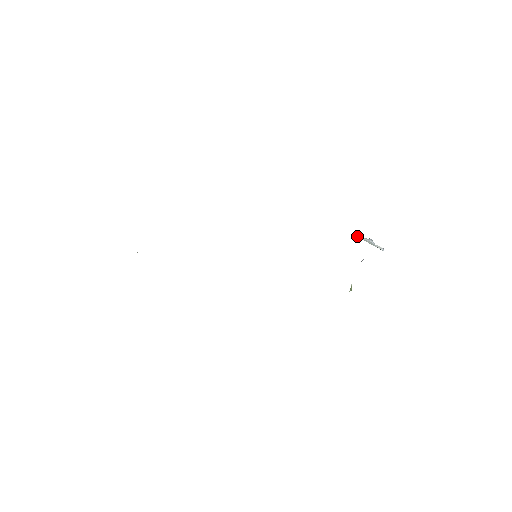
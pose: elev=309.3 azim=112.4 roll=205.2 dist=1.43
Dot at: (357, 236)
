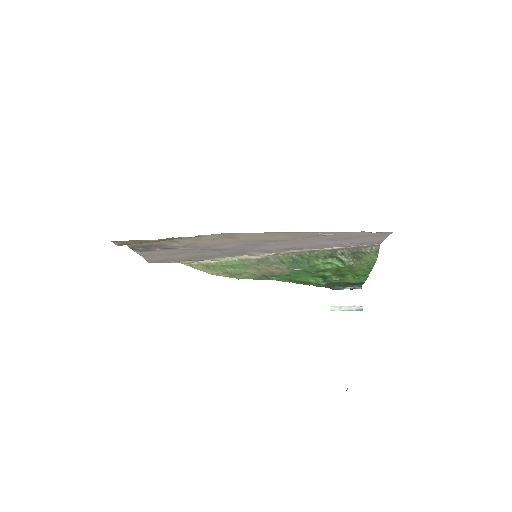
Dot at: (333, 309)
